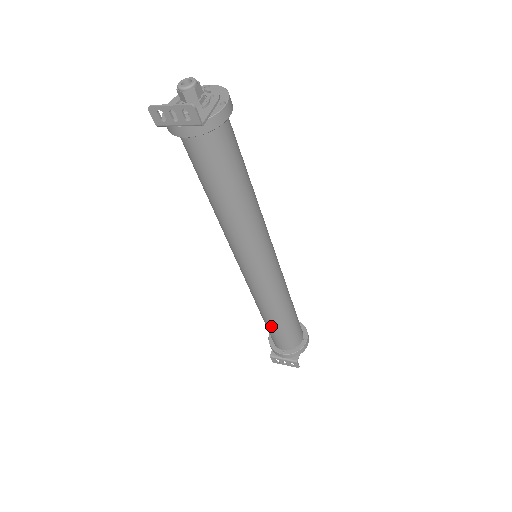
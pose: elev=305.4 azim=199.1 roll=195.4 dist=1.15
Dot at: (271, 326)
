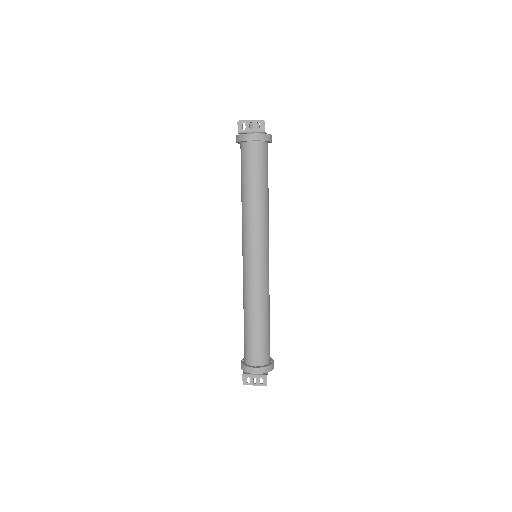
Dot at: (253, 329)
